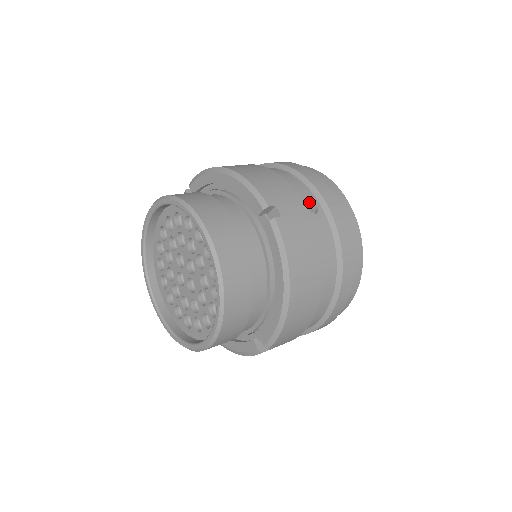
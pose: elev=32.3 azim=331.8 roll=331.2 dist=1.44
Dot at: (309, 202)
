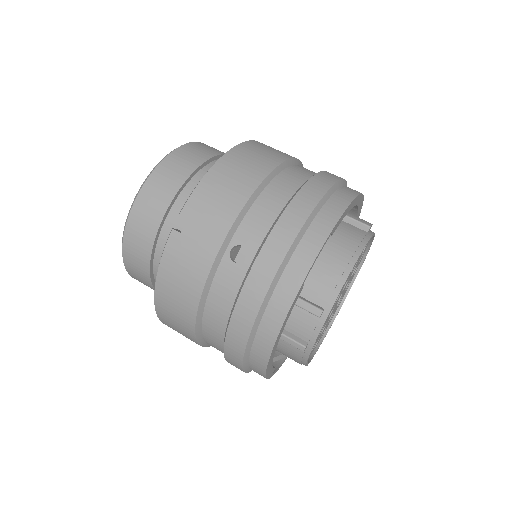
Dot at: (245, 247)
